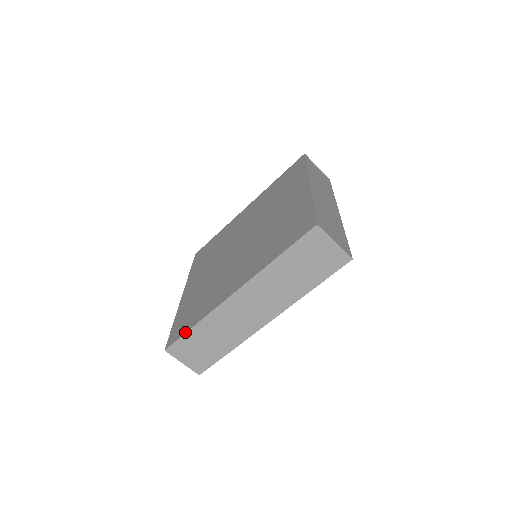
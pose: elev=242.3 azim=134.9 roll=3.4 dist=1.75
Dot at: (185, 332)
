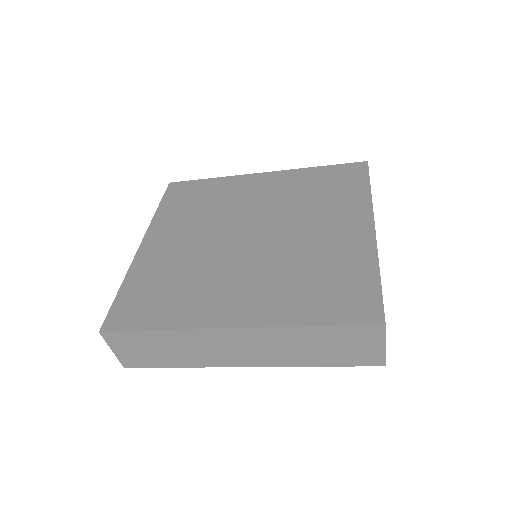
Dot at: (139, 329)
